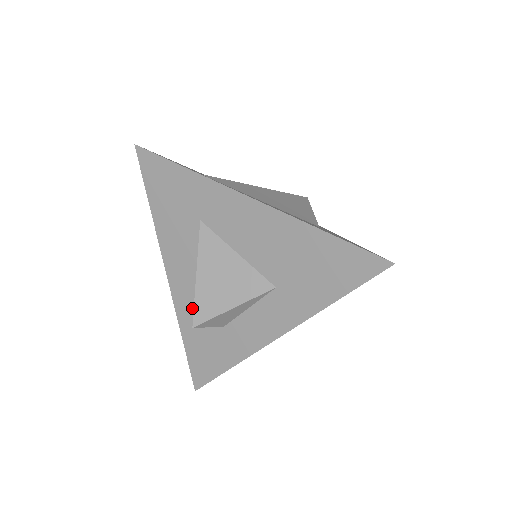
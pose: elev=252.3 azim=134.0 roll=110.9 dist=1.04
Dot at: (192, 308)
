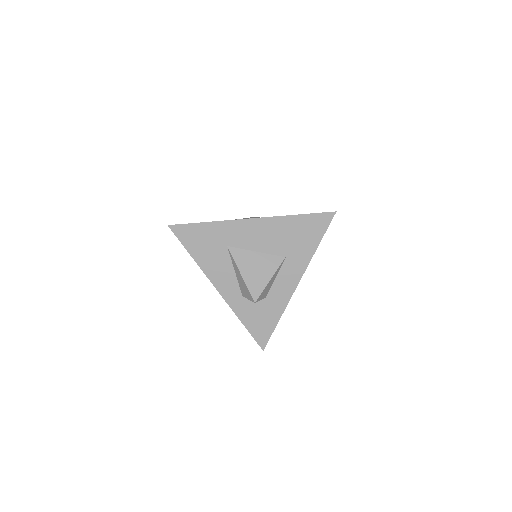
Dot at: (241, 300)
